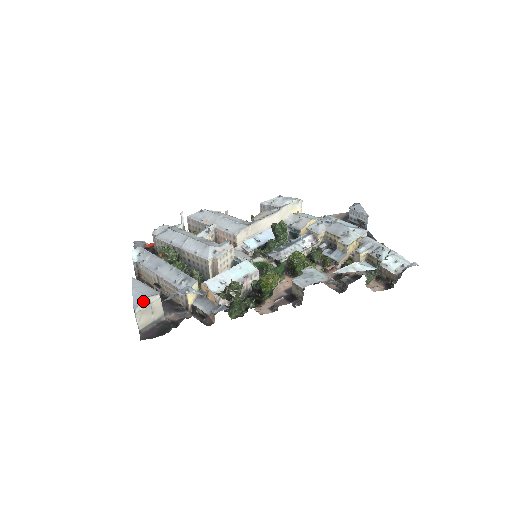
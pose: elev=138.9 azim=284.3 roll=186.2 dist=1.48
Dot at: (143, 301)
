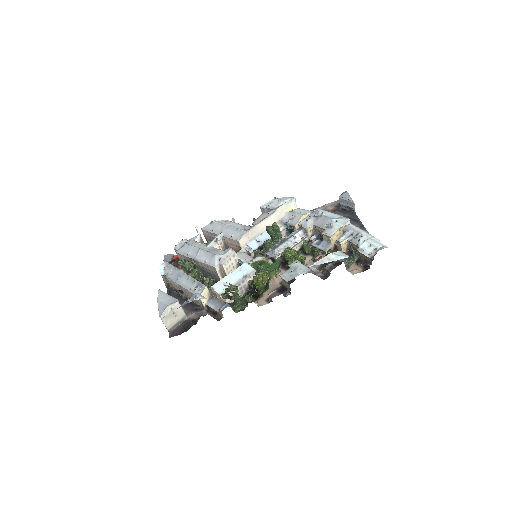
Dot at: (165, 309)
